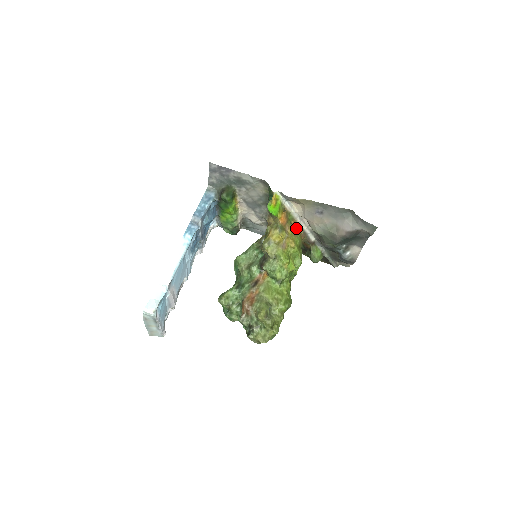
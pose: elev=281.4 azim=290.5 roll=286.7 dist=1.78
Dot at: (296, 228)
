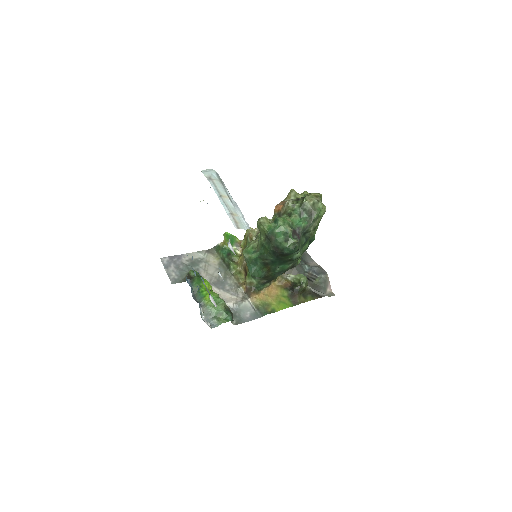
Dot at: occluded
